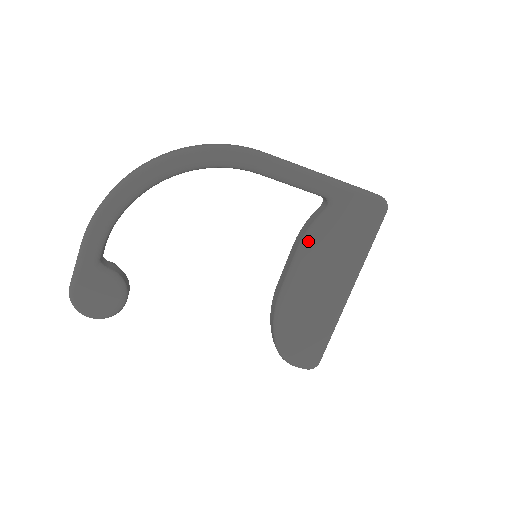
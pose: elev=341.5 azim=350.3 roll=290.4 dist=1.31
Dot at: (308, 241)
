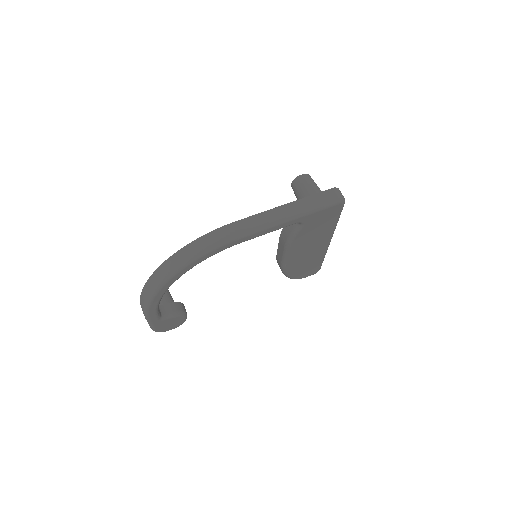
Dot at: (291, 244)
